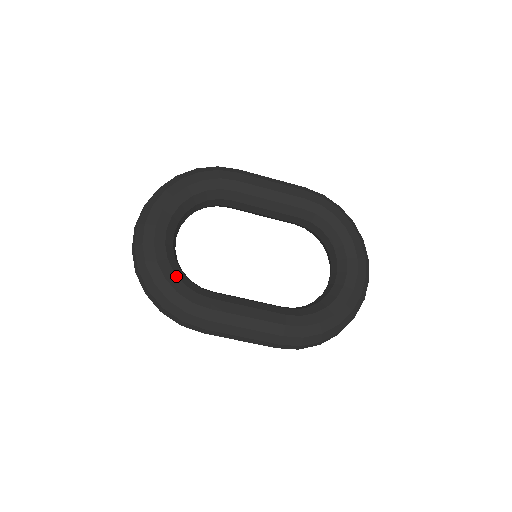
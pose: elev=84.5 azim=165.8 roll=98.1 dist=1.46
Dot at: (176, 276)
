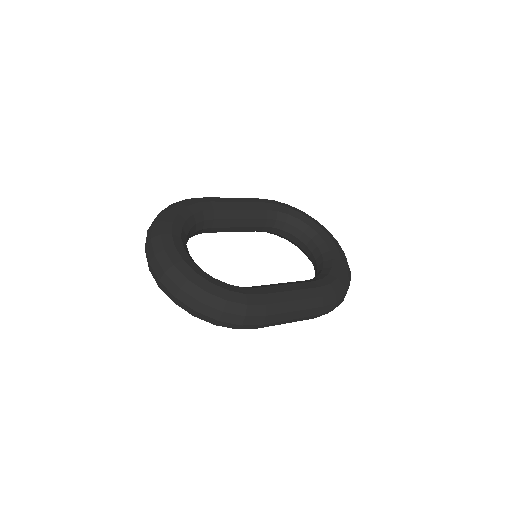
Dot at: (218, 280)
